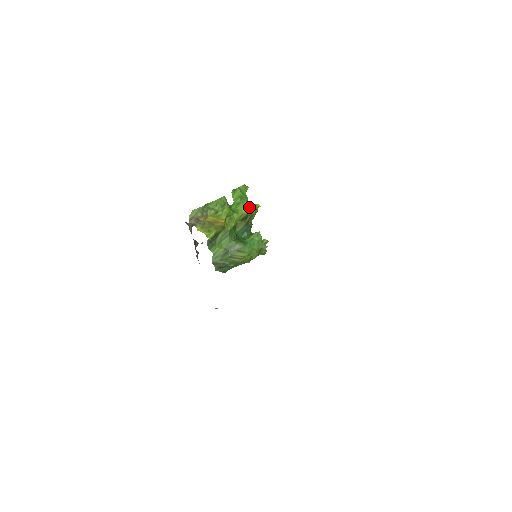
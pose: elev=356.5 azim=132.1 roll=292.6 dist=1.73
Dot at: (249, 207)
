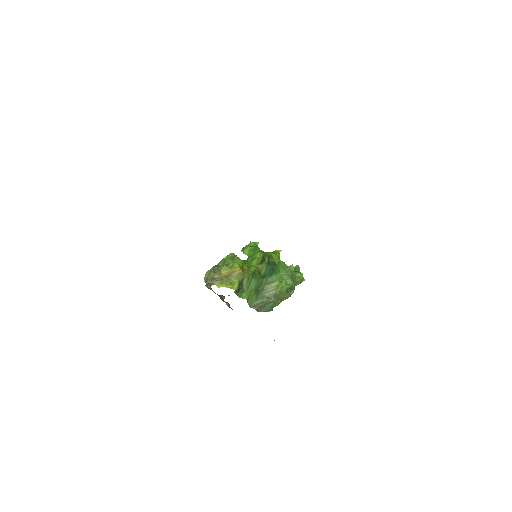
Dot at: (264, 252)
